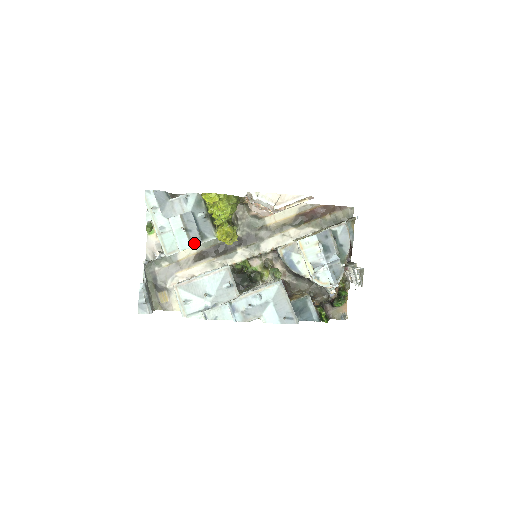
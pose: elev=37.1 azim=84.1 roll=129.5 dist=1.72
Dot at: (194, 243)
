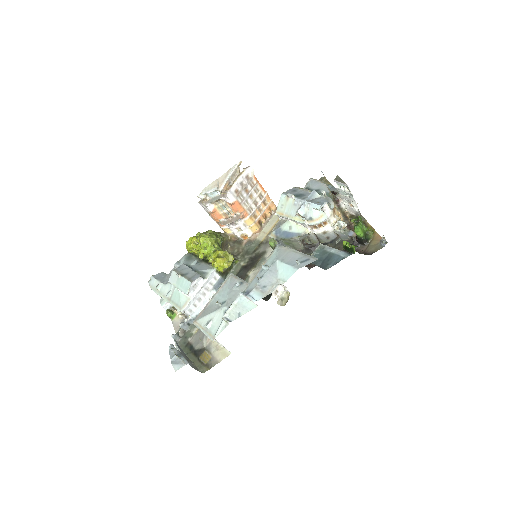
Dot at: (193, 279)
